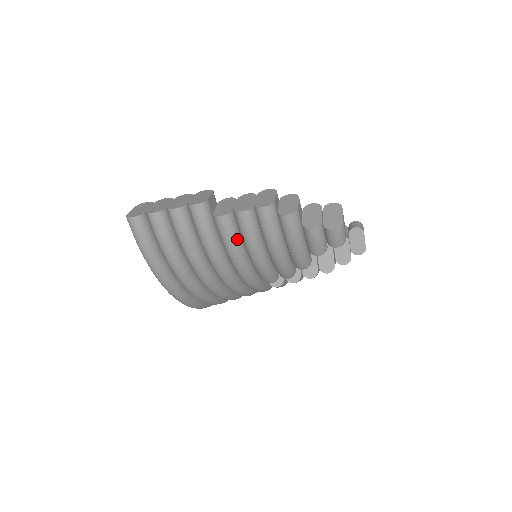
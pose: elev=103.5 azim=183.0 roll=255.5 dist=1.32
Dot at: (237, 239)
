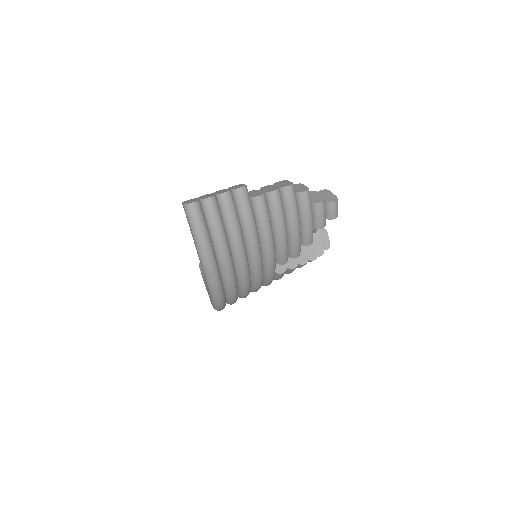
Dot at: (268, 216)
